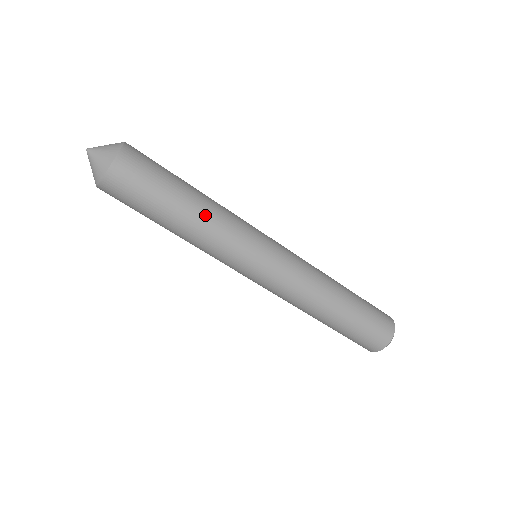
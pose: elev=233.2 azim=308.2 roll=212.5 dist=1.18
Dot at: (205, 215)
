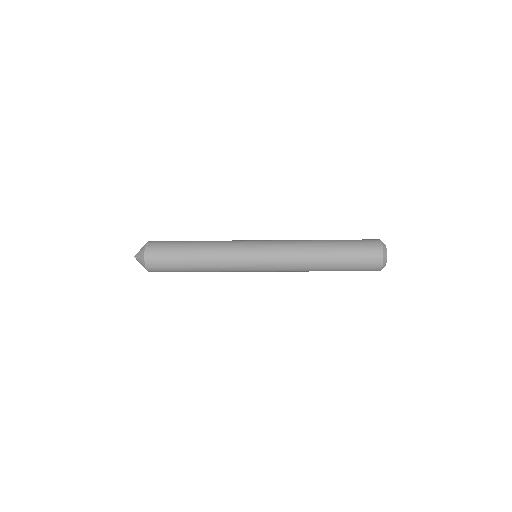
Dot at: (205, 251)
